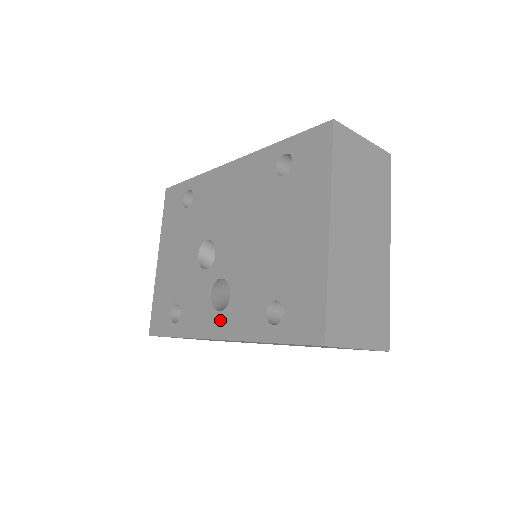
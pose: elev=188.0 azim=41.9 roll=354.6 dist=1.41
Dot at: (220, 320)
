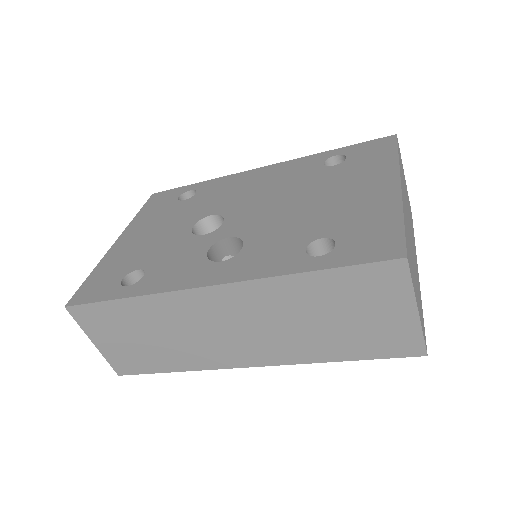
Dot at: (220, 268)
